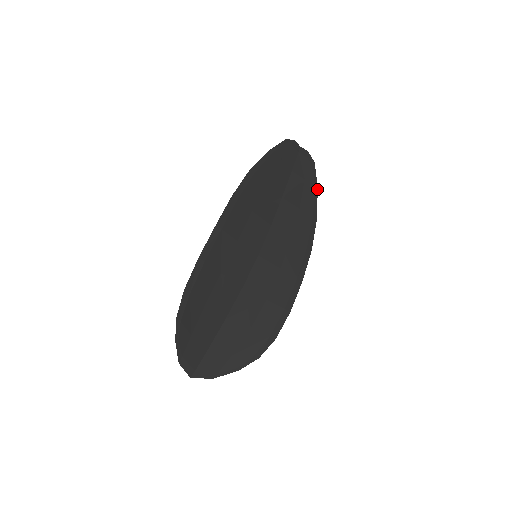
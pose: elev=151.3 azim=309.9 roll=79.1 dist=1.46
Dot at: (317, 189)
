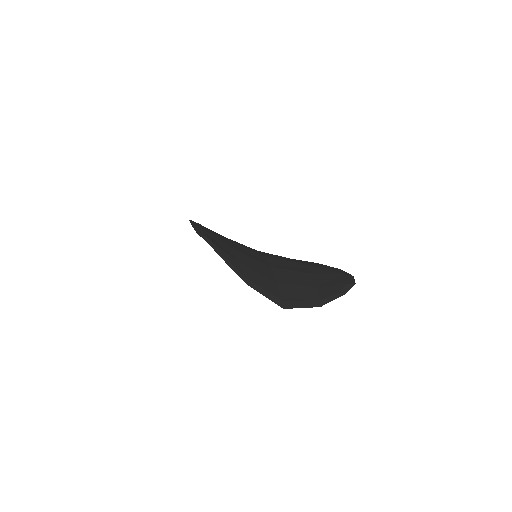
Dot at: occluded
